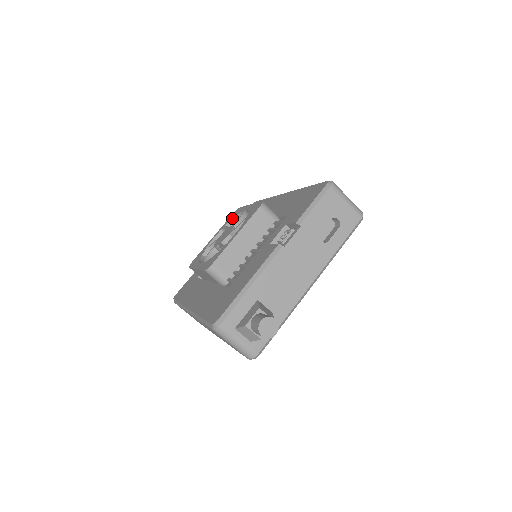
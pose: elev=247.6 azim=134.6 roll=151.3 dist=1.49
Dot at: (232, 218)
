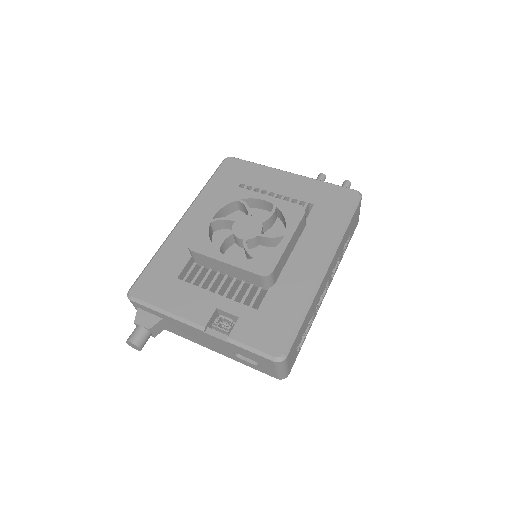
Dot at: (284, 215)
